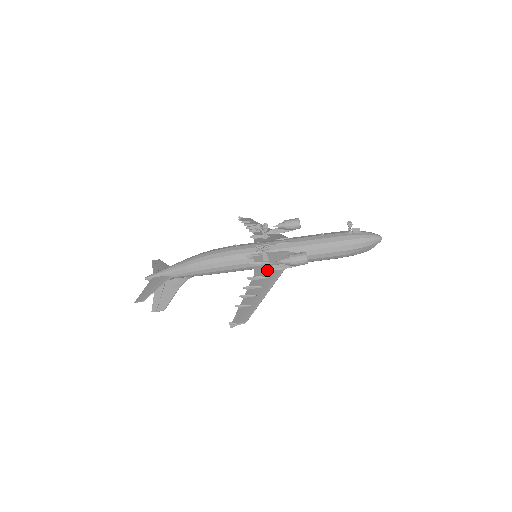
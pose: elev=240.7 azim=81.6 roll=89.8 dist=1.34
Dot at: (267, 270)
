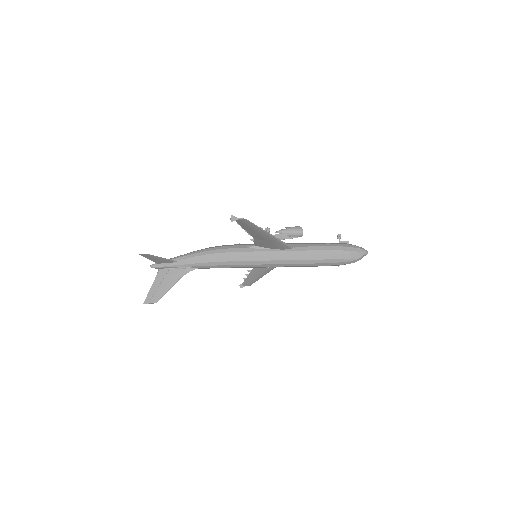
Dot at: occluded
